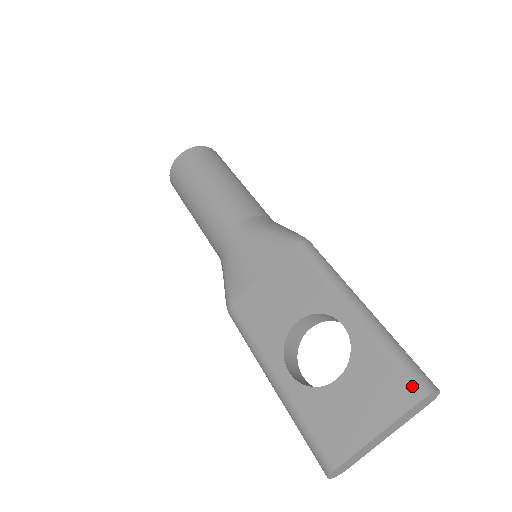
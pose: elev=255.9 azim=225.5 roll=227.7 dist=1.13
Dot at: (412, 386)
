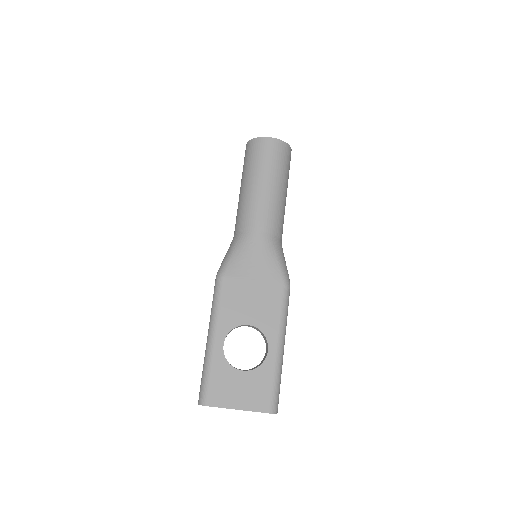
Dot at: (271, 405)
